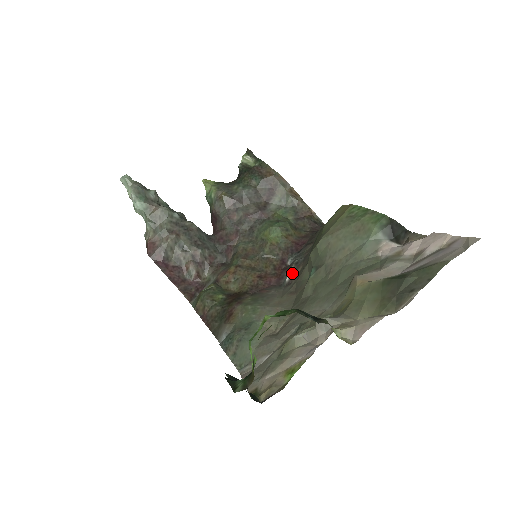
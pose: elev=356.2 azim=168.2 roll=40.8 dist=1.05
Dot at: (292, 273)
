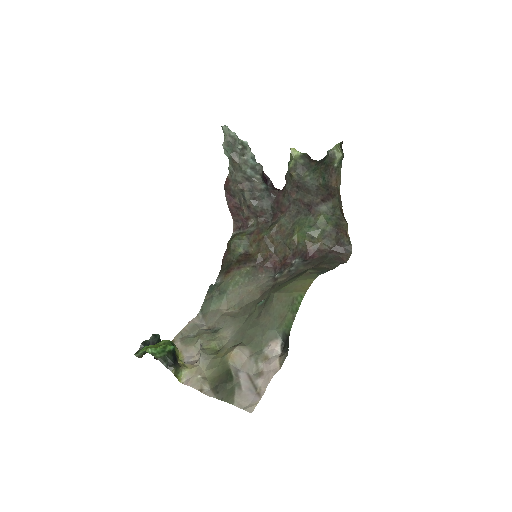
Dot at: (281, 275)
